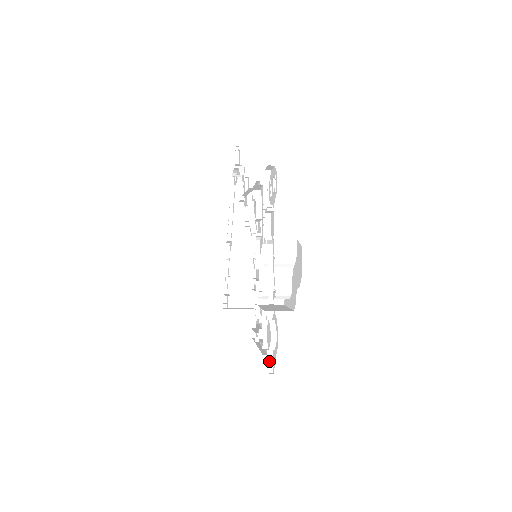
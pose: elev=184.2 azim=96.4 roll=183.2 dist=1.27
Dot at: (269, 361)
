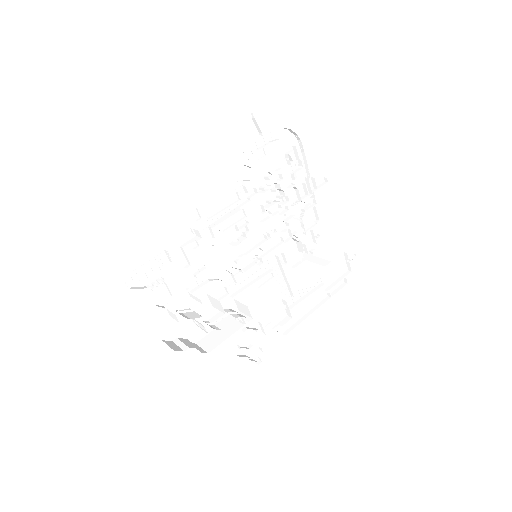
Dot at: (260, 352)
